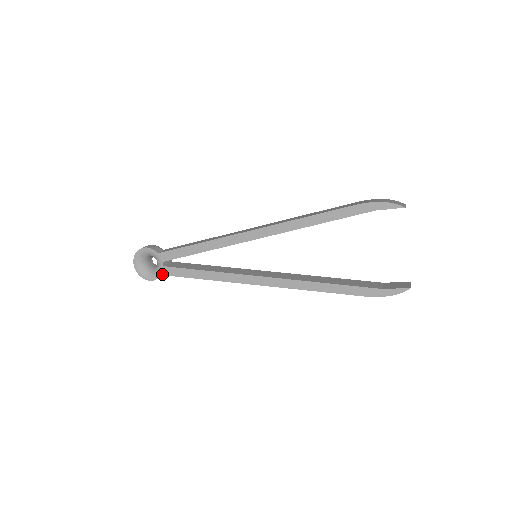
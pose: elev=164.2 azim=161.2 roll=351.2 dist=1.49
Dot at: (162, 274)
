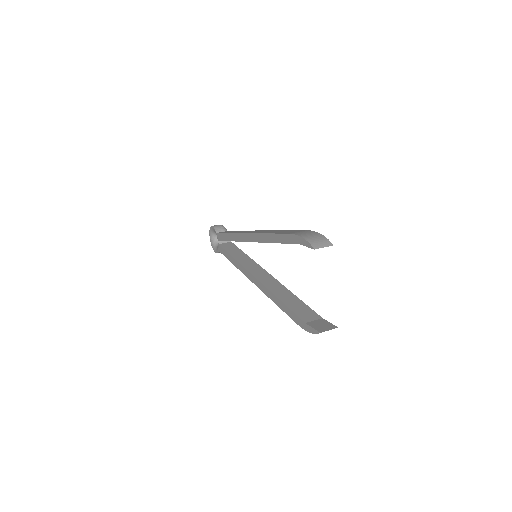
Dot at: (218, 250)
